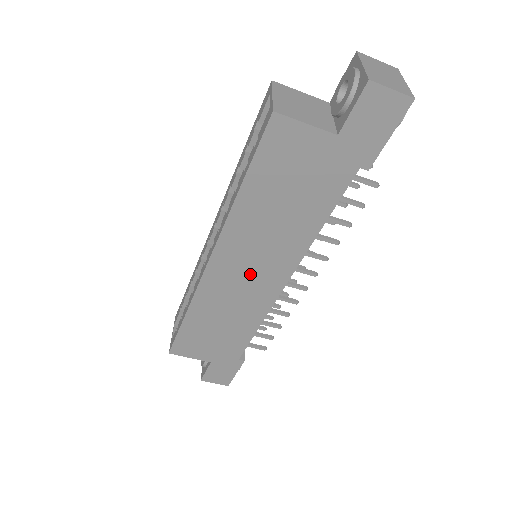
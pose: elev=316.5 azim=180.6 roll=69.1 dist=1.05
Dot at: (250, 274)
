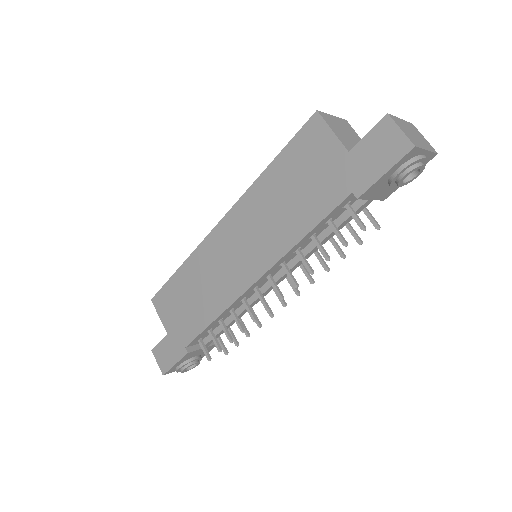
Dot at: (237, 254)
